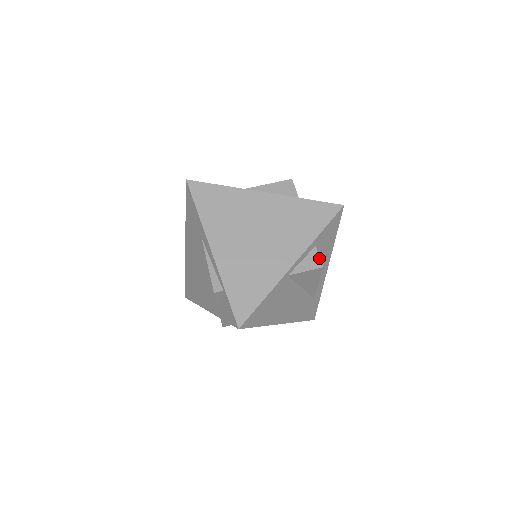
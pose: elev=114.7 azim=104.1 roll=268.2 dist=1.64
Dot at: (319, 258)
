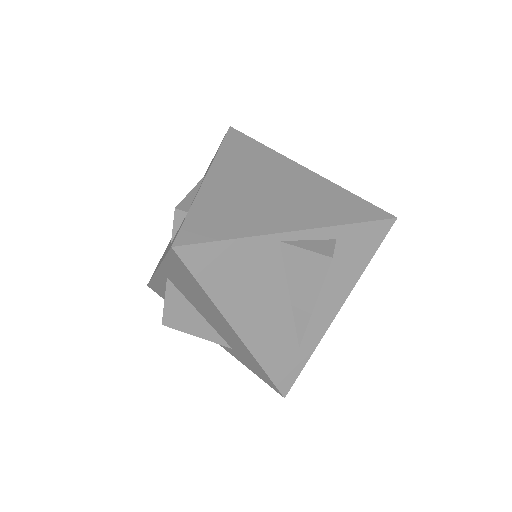
Dot at: (333, 249)
